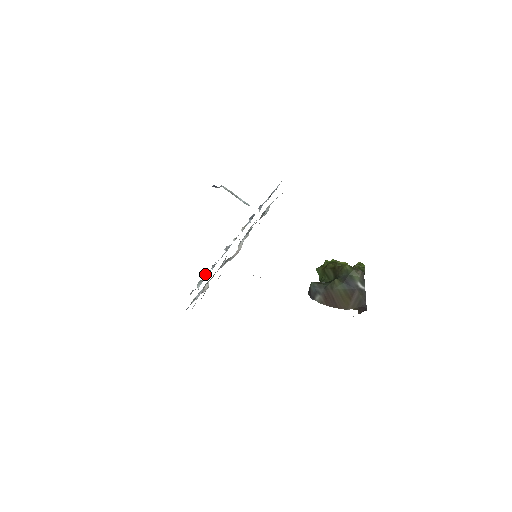
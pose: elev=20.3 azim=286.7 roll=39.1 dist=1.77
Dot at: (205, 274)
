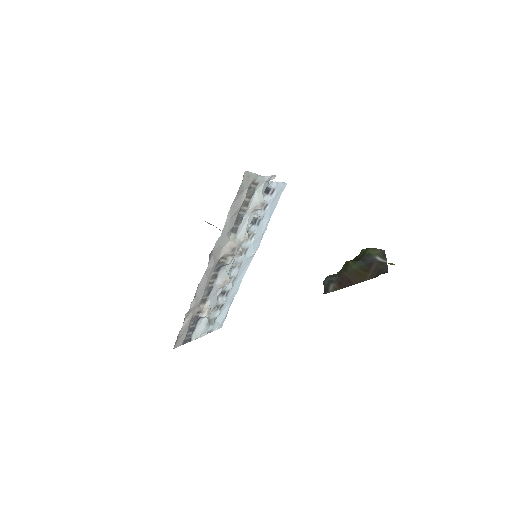
Dot at: occluded
